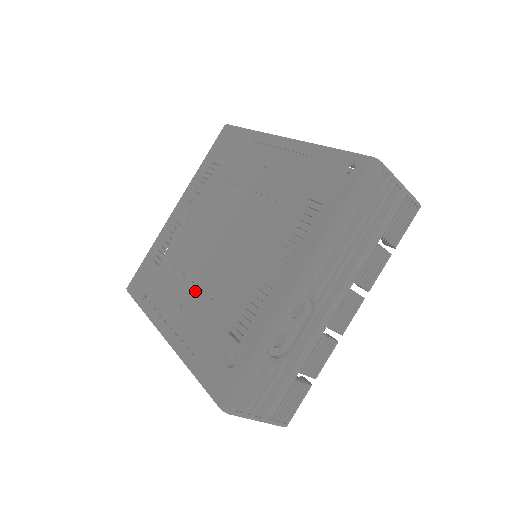
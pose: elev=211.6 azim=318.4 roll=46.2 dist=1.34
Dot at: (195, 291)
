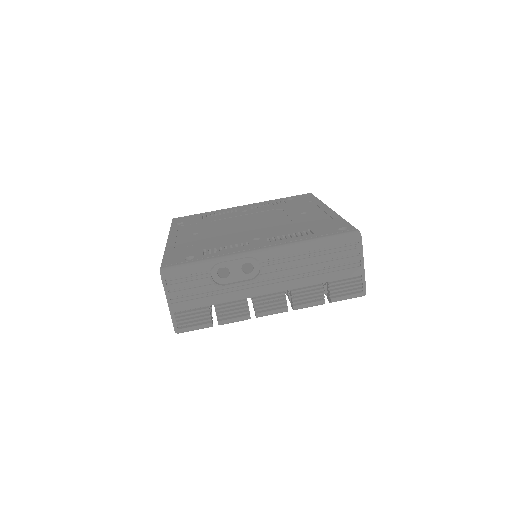
Dot at: (208, 232)
